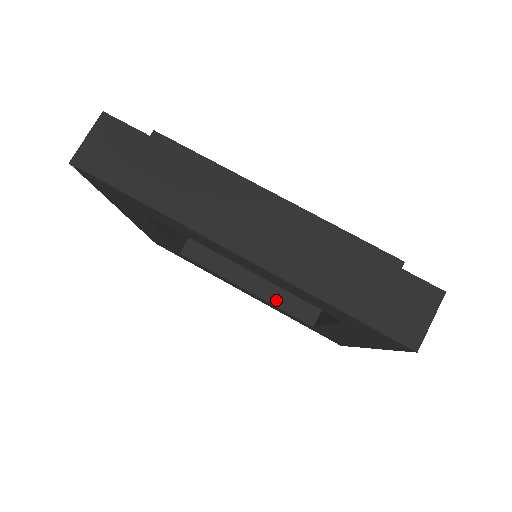
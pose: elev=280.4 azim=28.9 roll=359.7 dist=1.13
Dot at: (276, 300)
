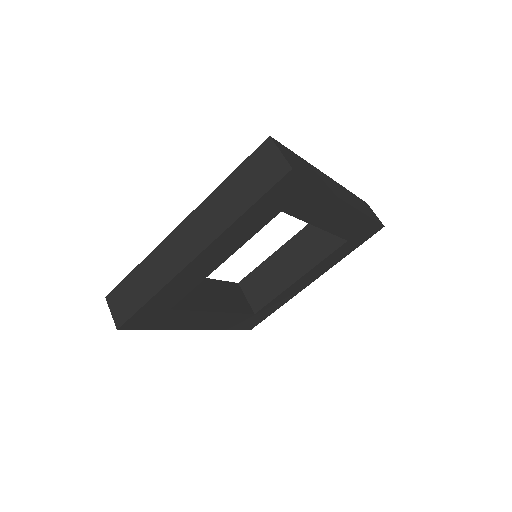
Dot at: (316, 260)
